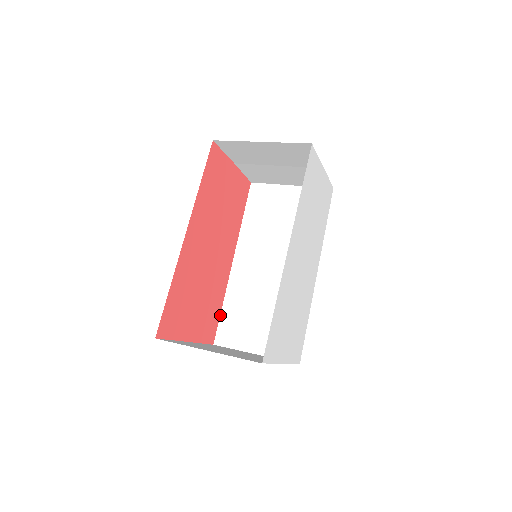
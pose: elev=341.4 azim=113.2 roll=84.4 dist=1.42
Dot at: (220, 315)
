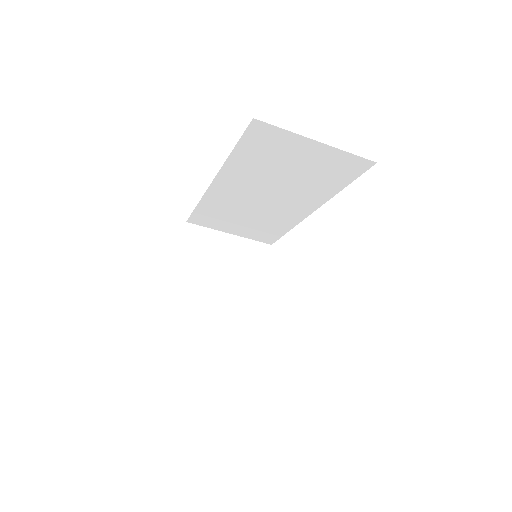
Dot at: occluded
